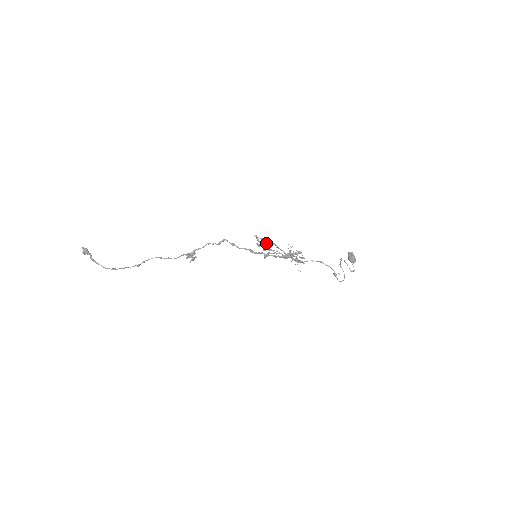
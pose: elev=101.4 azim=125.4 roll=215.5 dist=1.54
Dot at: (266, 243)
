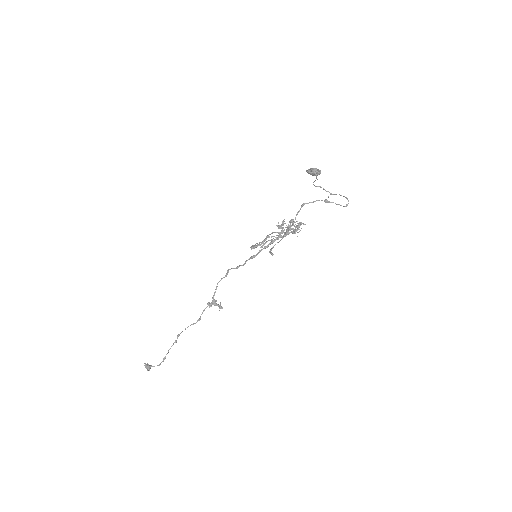
Dot at: (262, 243)
